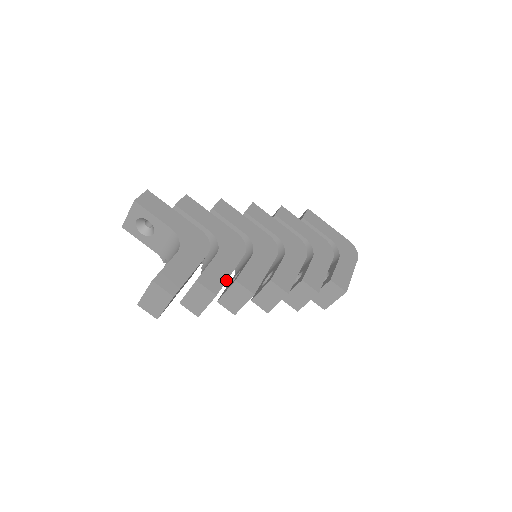
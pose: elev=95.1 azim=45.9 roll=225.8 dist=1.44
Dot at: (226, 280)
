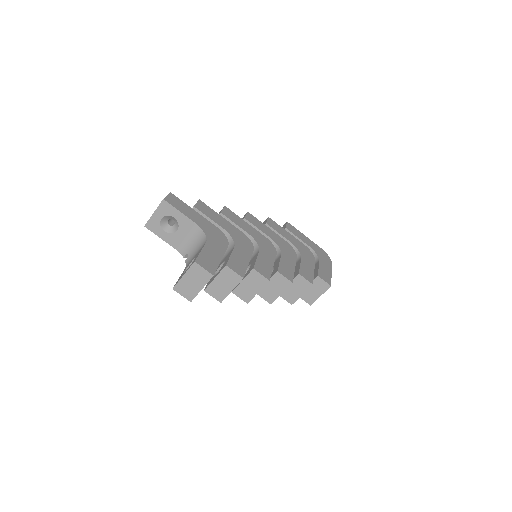
Dot at: (247, 267)
